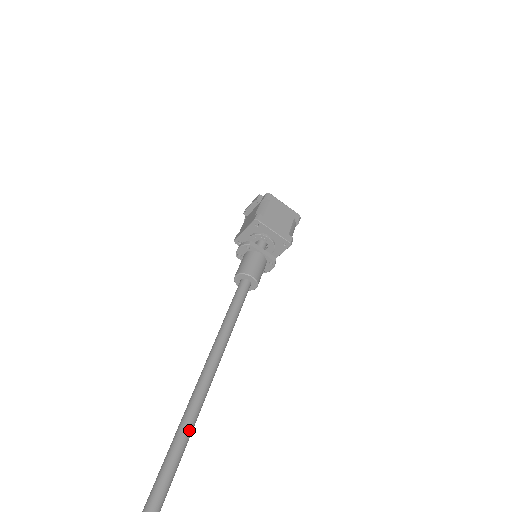
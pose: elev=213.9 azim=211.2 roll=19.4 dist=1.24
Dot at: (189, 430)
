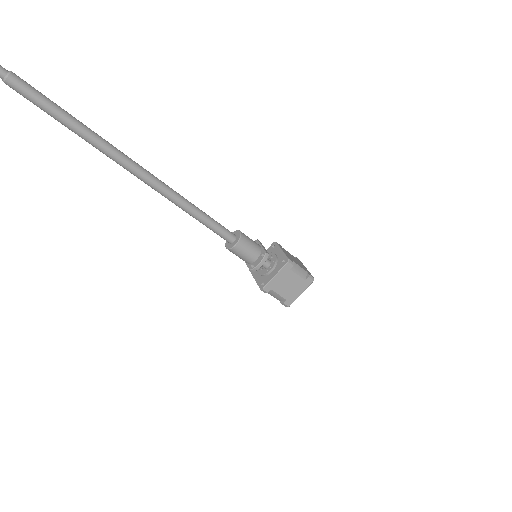
Dot at: (116, 149)
